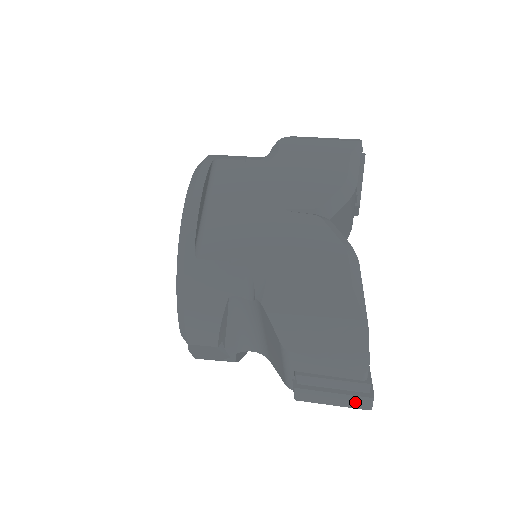
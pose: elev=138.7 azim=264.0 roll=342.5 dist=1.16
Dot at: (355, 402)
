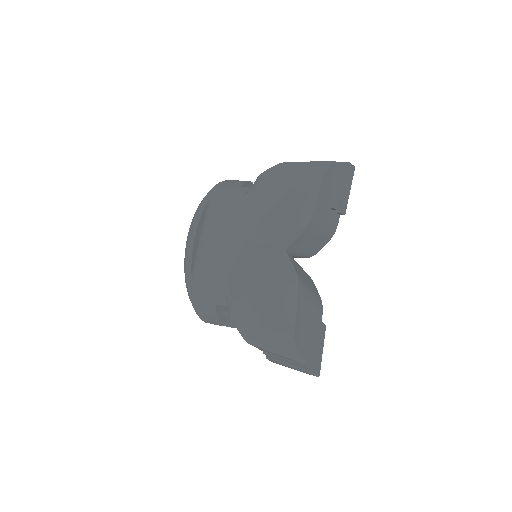
Dot at: (305, 372)
